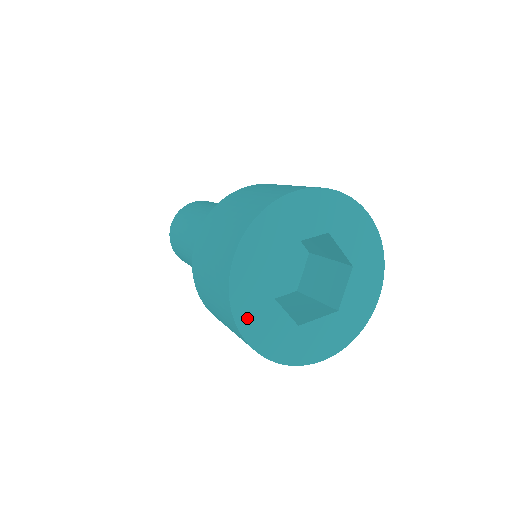
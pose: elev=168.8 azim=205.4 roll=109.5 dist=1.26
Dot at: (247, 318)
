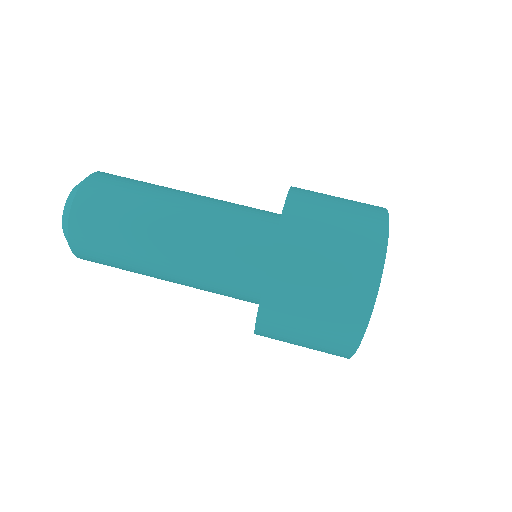
Dot at: occluded
